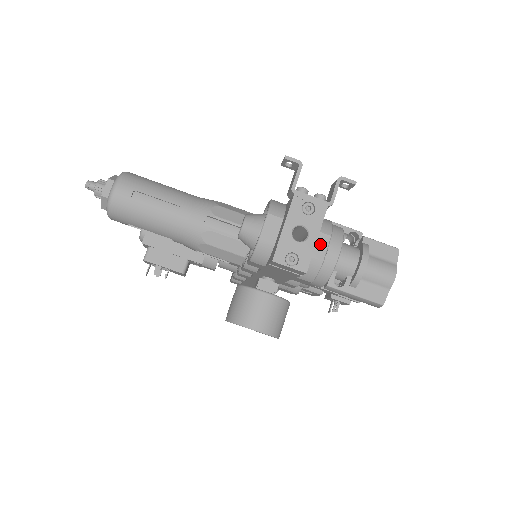
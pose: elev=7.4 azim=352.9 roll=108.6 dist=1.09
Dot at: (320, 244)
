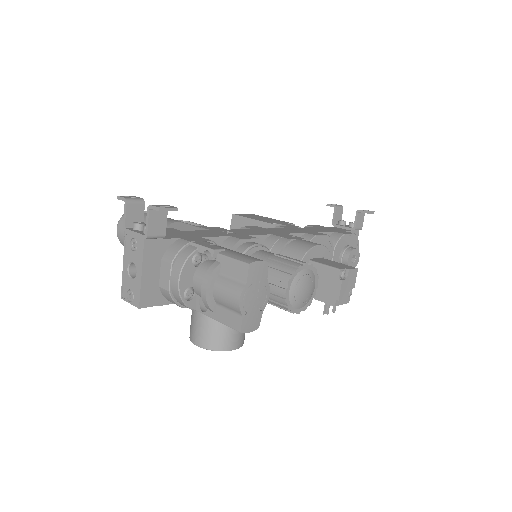
Dot at: (165, 273)
